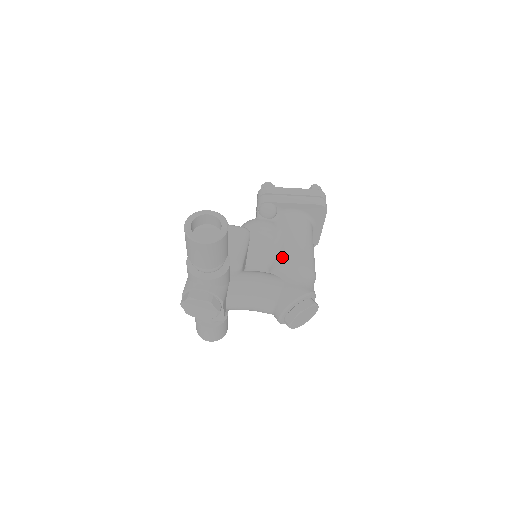
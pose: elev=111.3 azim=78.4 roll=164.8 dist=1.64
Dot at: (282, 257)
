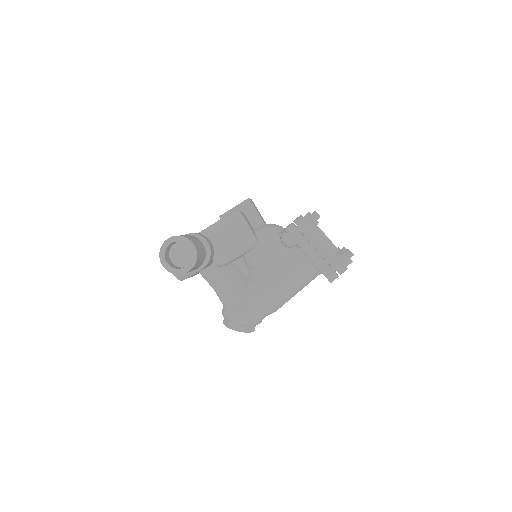
Dot at: (258, 284)
